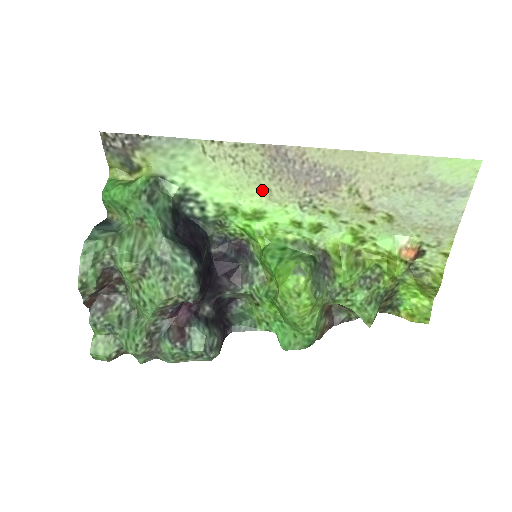
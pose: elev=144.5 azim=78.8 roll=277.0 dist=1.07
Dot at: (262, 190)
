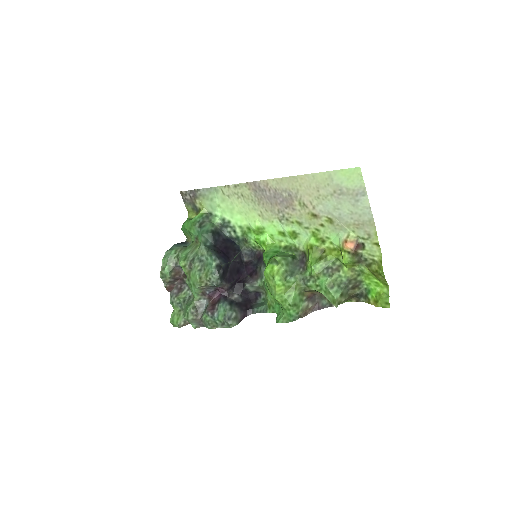
Dot at: (257, 213)
